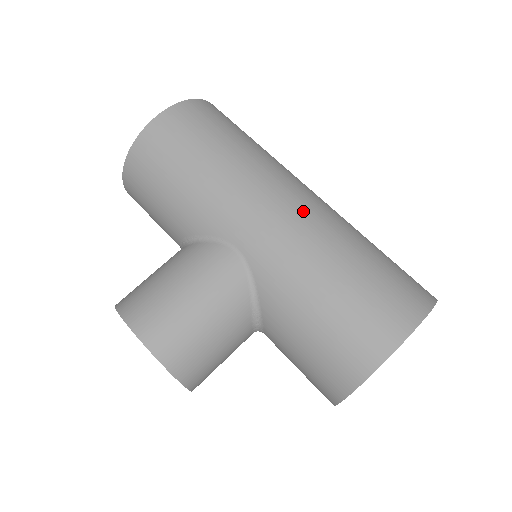
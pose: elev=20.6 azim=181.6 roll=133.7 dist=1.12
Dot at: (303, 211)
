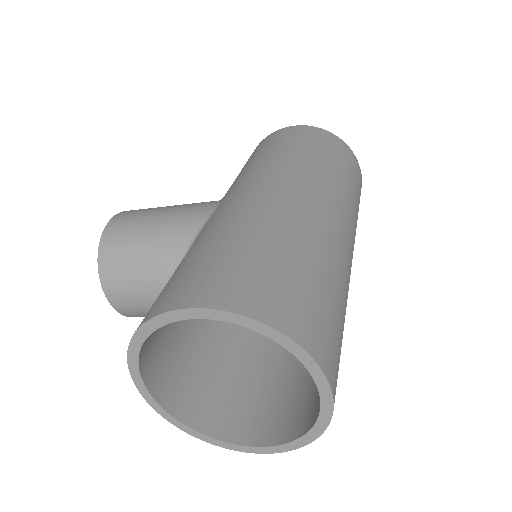
Dot at: (285, 198)
